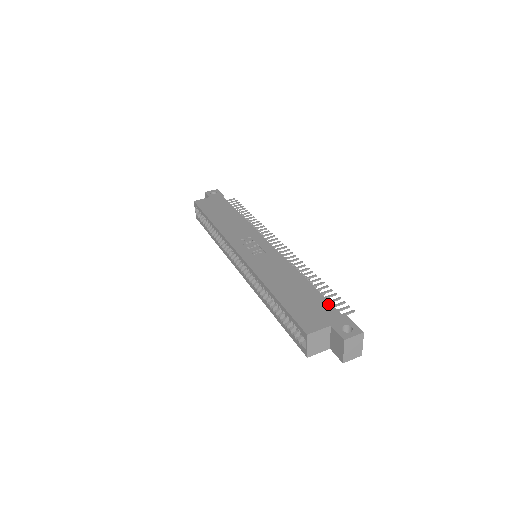
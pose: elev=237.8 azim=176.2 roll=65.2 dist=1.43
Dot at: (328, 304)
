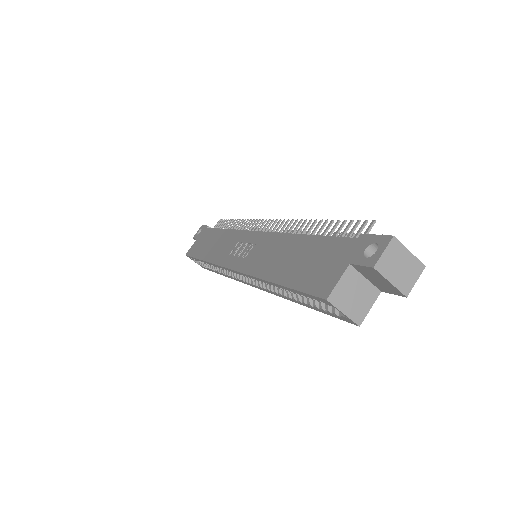
Dot at: (336, 240)
